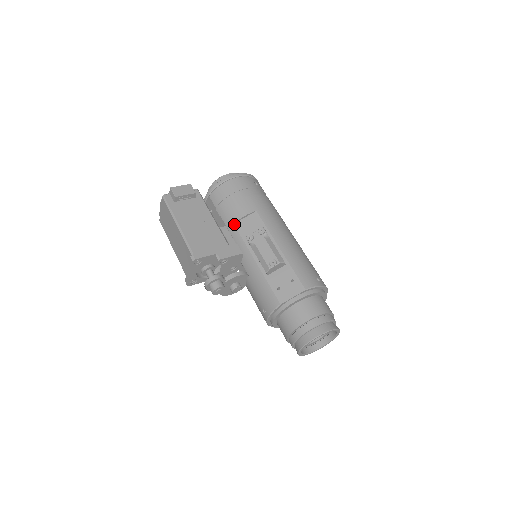
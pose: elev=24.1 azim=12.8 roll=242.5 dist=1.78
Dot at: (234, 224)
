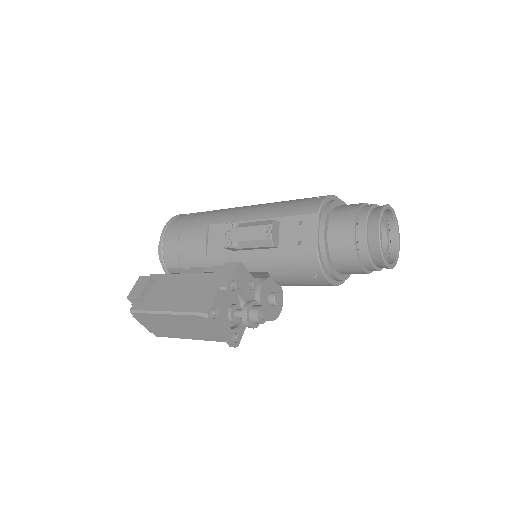
Dot at: (207, 256)
